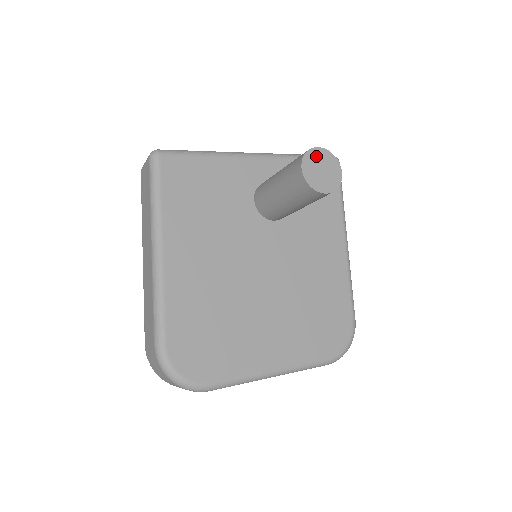
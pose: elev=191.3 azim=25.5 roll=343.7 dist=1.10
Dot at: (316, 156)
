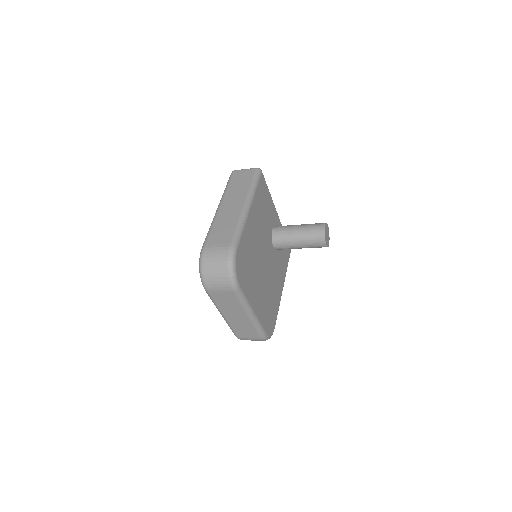
Dot at: (327, 228)
